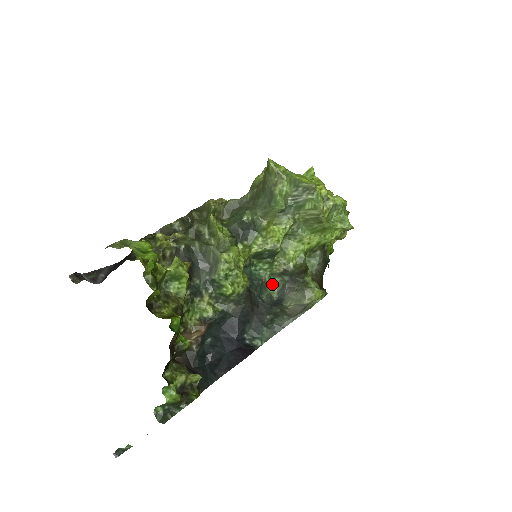
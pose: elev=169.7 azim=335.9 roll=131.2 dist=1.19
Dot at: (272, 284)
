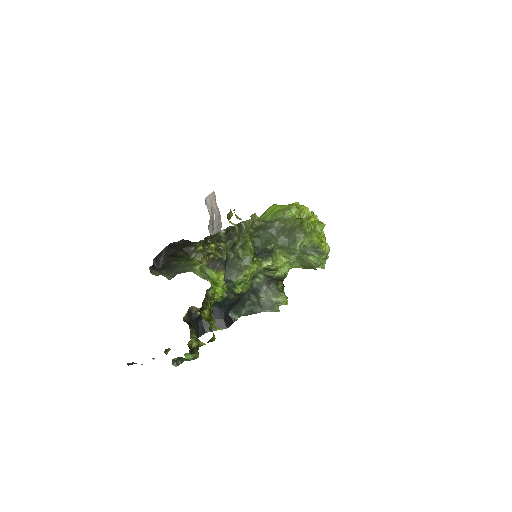
Dot at: (257, 276)
